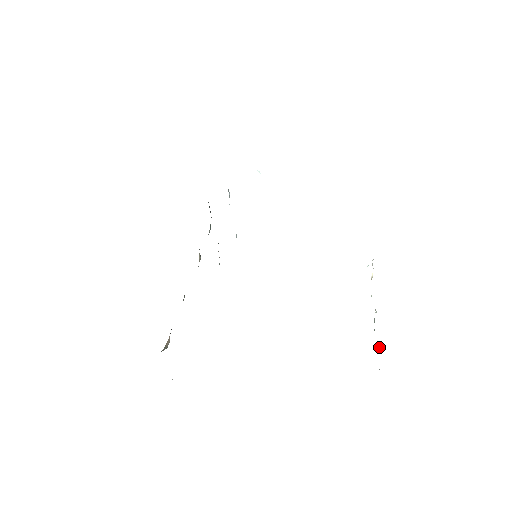
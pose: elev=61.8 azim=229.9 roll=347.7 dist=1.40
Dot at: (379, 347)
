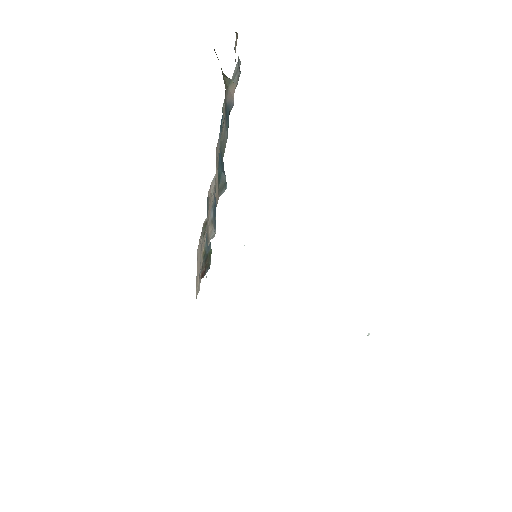
Dot at: occluded
